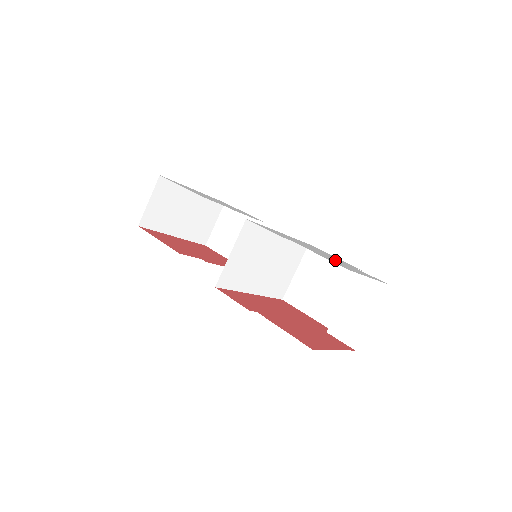
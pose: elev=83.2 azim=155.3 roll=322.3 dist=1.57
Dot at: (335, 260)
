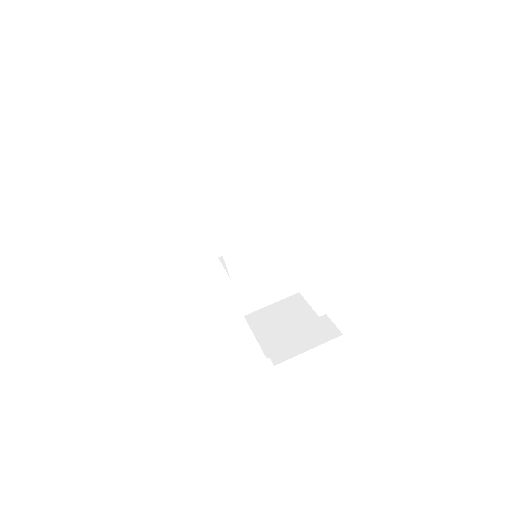
Dot at: occluded
